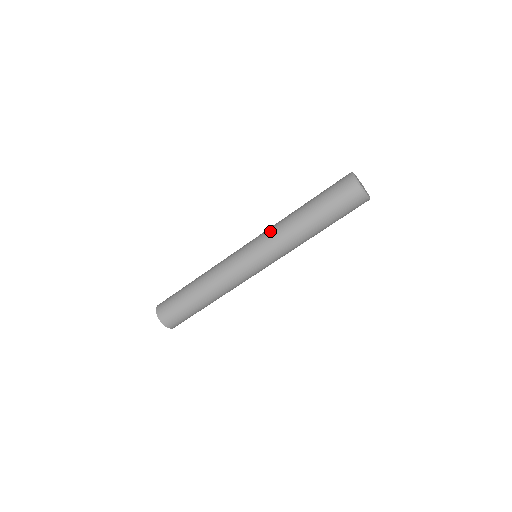
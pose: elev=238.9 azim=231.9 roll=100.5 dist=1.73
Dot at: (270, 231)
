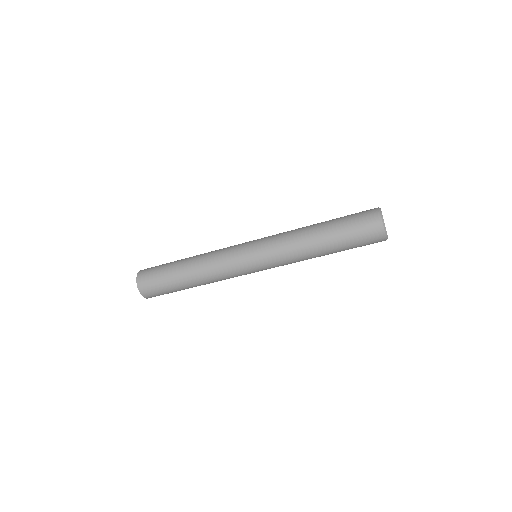
Dot at: (280, 244)
